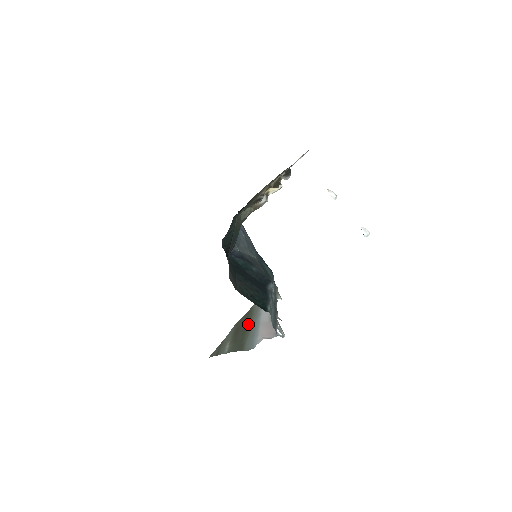
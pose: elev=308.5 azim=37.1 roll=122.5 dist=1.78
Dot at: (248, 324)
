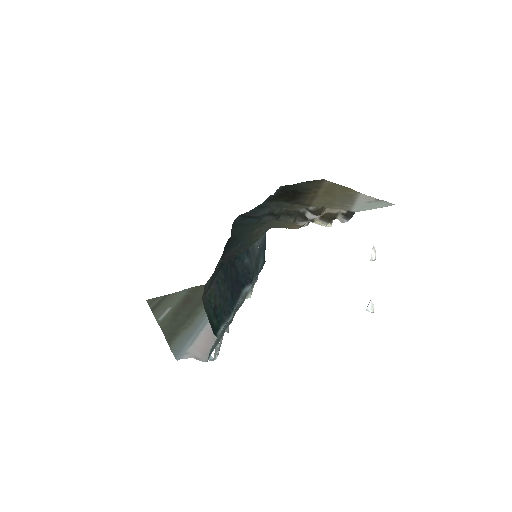
Dot at: (199, 307)
